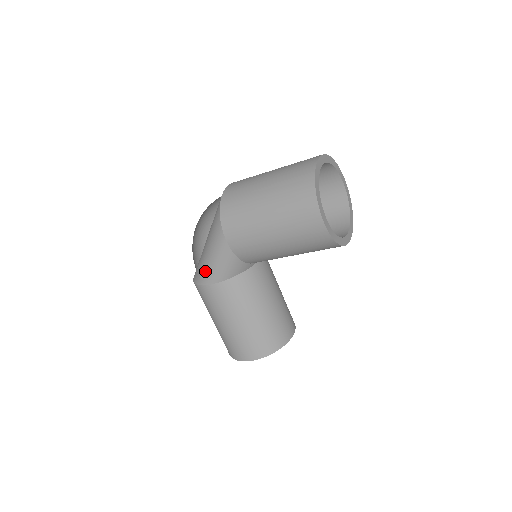
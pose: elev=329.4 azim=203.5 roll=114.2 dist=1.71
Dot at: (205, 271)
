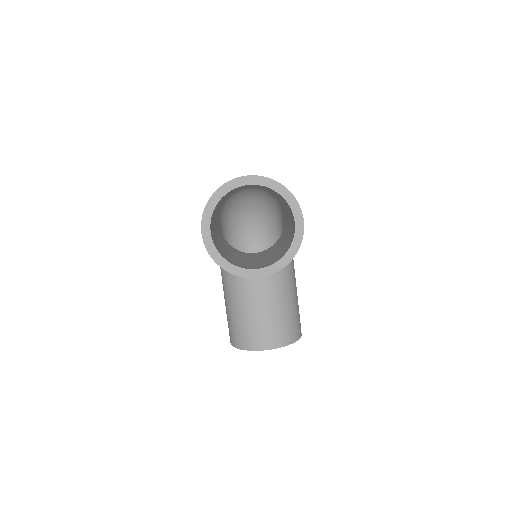
Dot at: occluded
